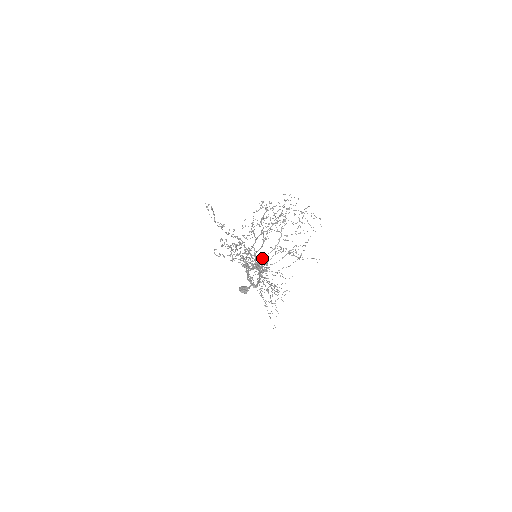
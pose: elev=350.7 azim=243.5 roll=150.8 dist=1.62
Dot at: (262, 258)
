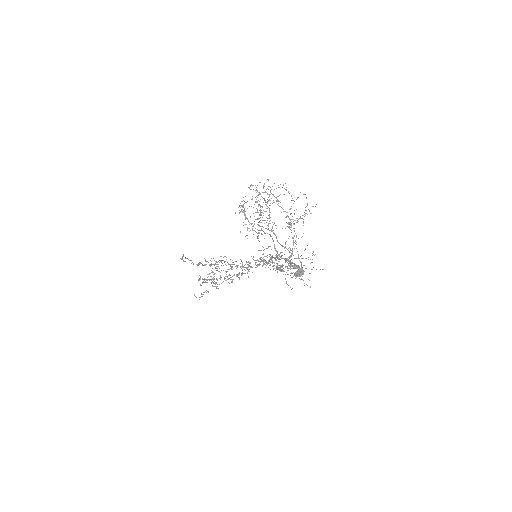
Dot at: (240, 263)
